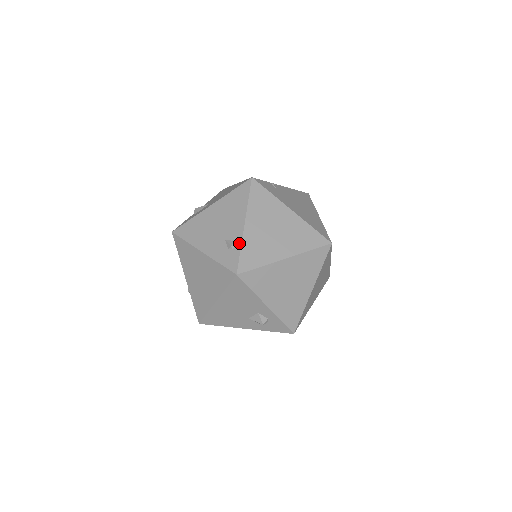
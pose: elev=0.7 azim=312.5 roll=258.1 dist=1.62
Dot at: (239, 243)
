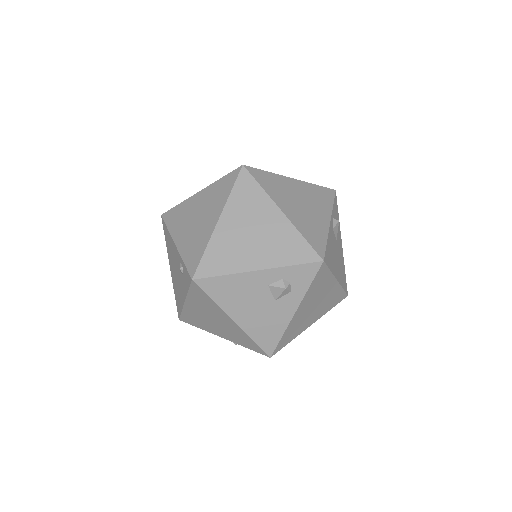
Dot at: (181, 260)
